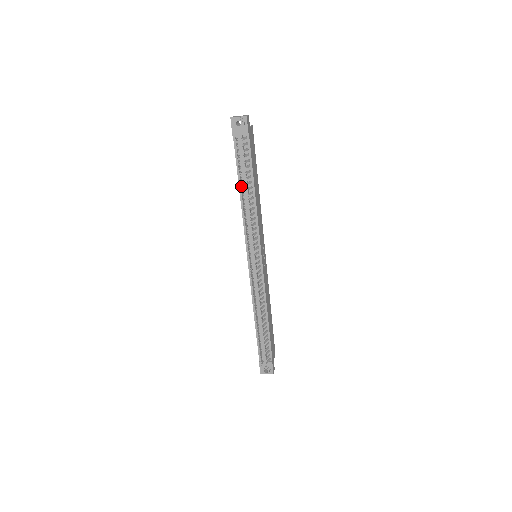
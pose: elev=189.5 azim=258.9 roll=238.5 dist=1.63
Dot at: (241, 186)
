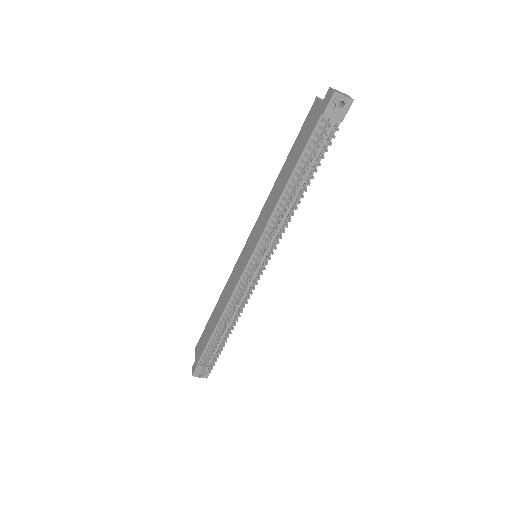
Dot at: (293, 177)
